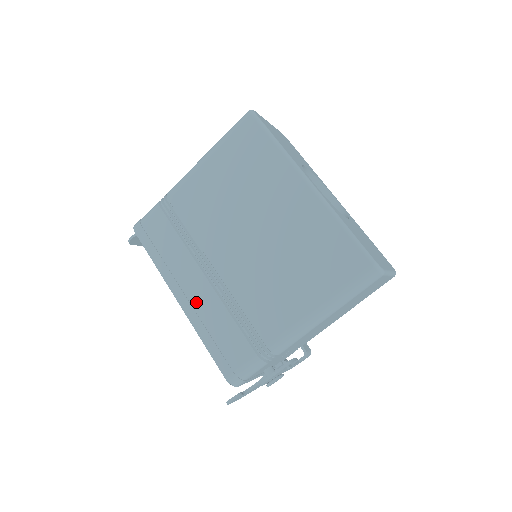
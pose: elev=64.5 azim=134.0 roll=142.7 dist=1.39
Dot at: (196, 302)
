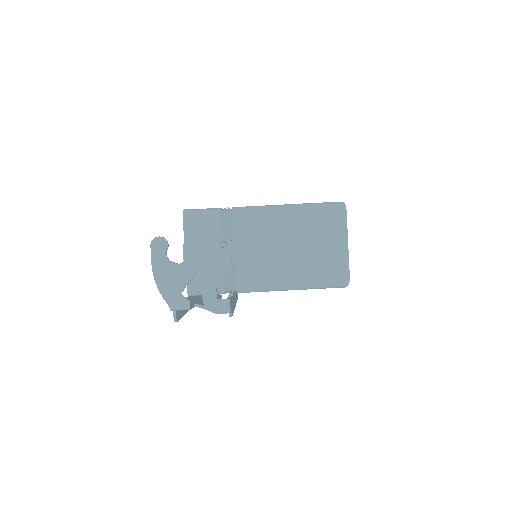
Dot at: occluded
